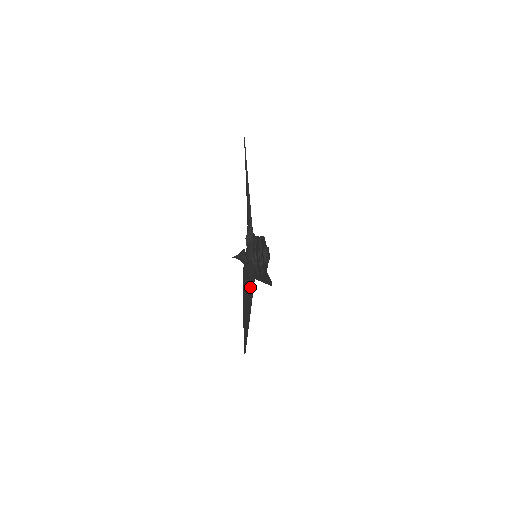
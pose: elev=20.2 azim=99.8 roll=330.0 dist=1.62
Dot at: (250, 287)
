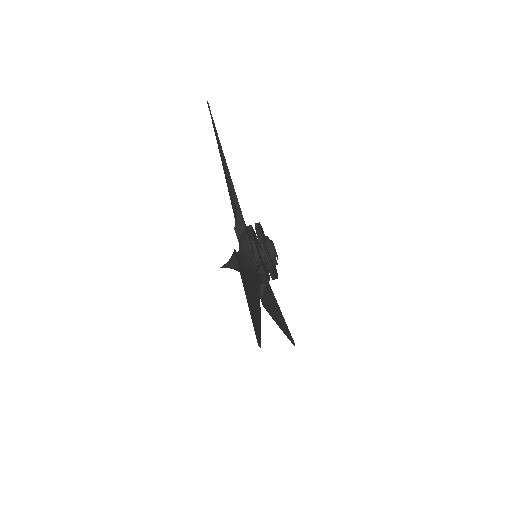
Dot at: (253, 279)
